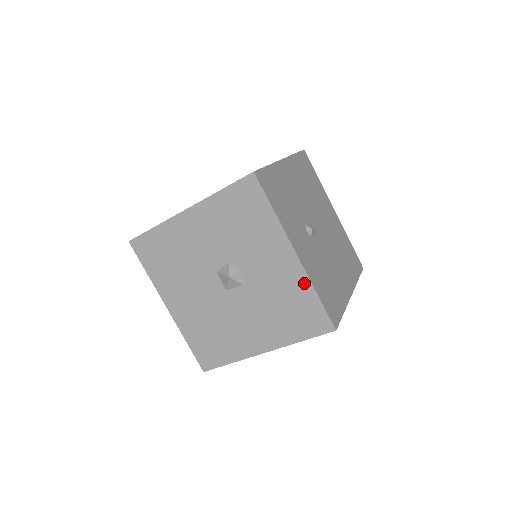
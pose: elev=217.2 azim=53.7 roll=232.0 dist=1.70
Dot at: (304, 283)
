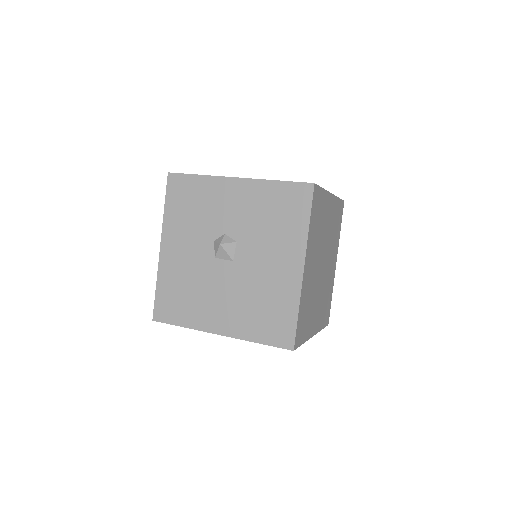
Dot at: (262, 186)
